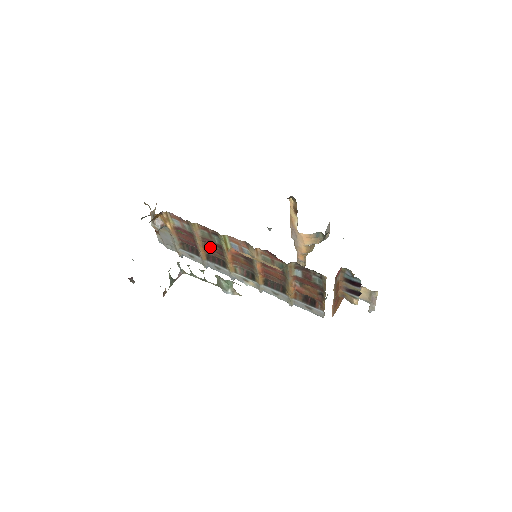
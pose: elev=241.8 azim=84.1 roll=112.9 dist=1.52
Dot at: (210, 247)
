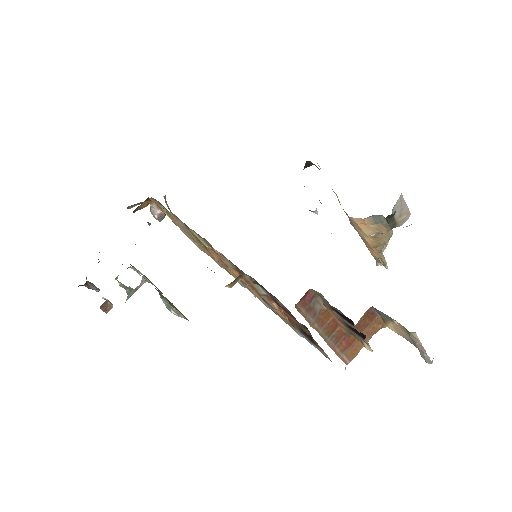
Dot at: occluded
